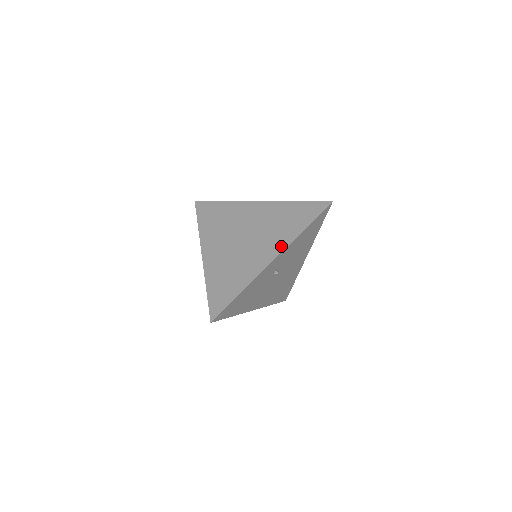
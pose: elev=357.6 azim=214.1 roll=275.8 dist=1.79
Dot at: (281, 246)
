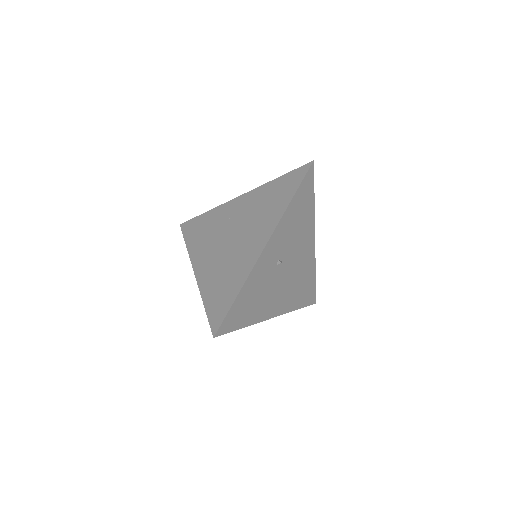
Dot at: (270, 228)
